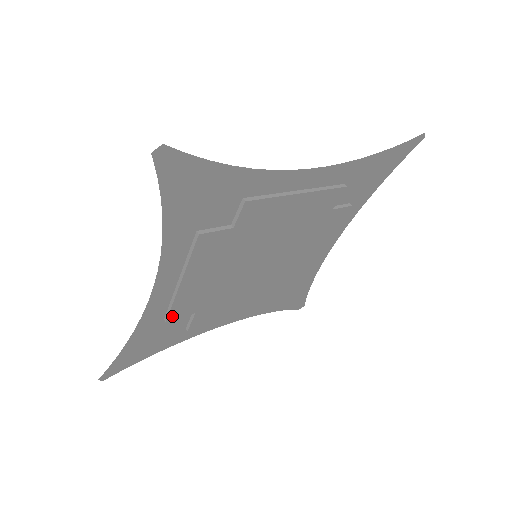
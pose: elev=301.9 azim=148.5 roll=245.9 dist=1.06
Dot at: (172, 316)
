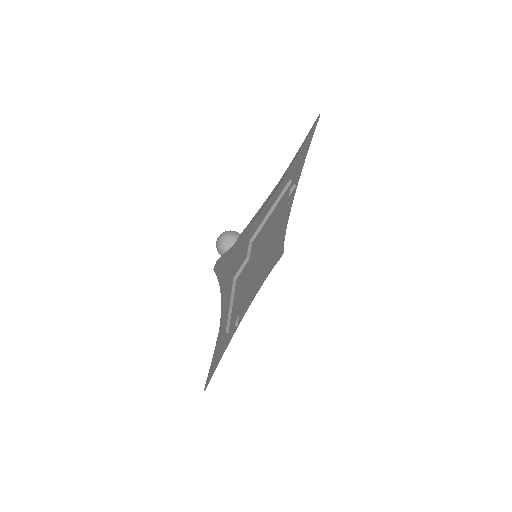
Dot at: (230, 328)
